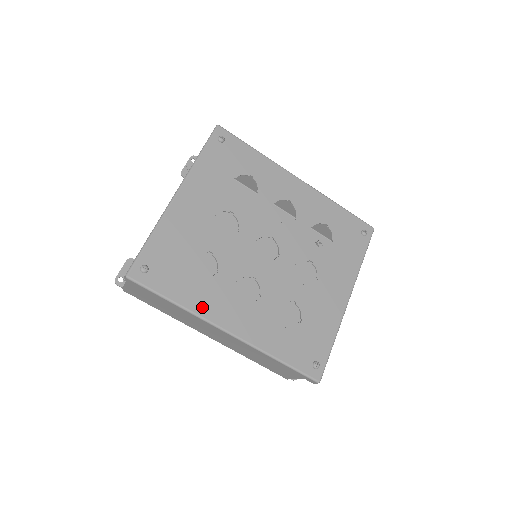
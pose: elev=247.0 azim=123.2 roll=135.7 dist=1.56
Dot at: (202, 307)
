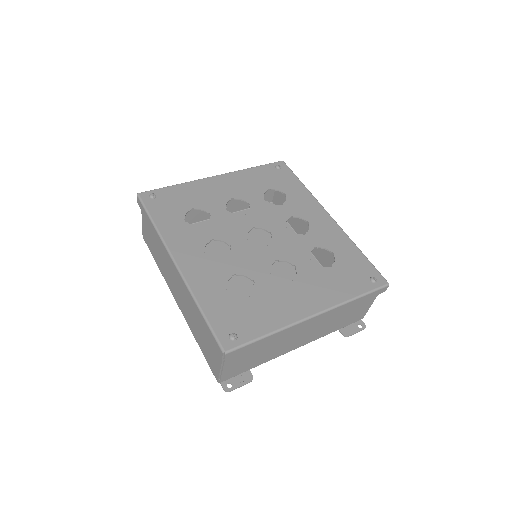
Dot at: (171, 237)
